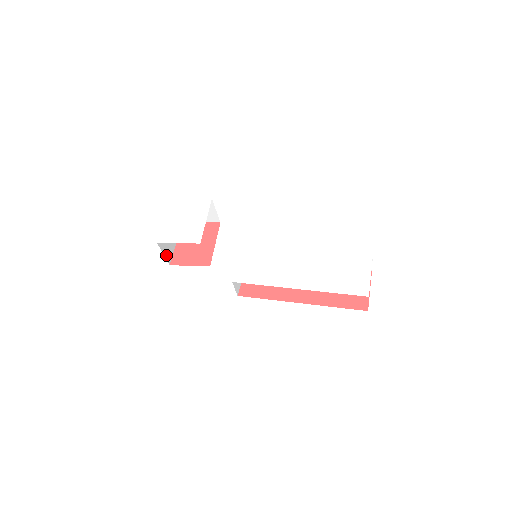
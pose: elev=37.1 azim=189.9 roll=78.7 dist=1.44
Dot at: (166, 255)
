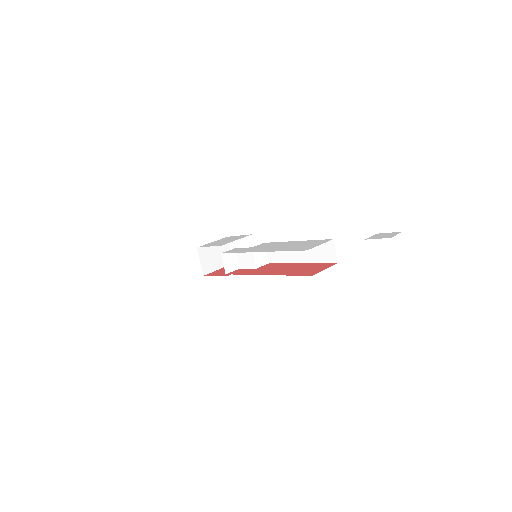
Dot at: (203, 265)
